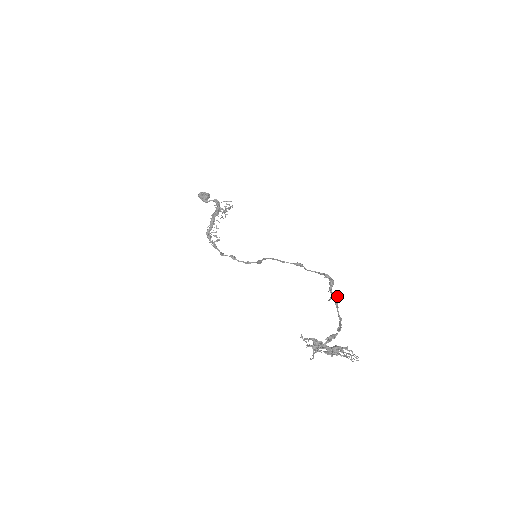
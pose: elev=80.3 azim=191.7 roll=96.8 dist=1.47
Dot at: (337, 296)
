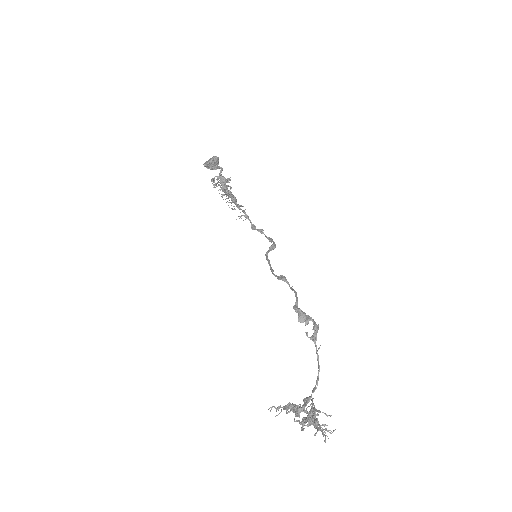
Dot at: (311, 336)
